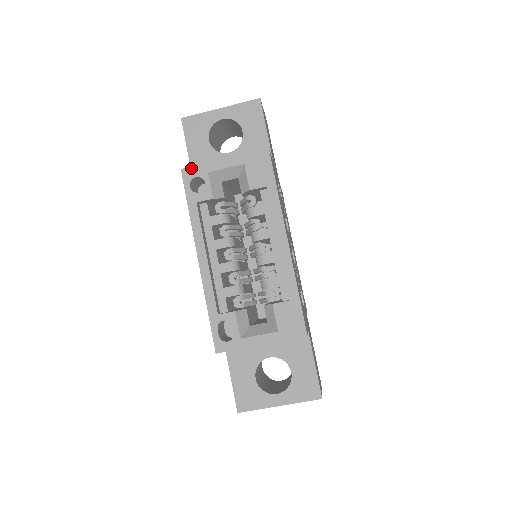
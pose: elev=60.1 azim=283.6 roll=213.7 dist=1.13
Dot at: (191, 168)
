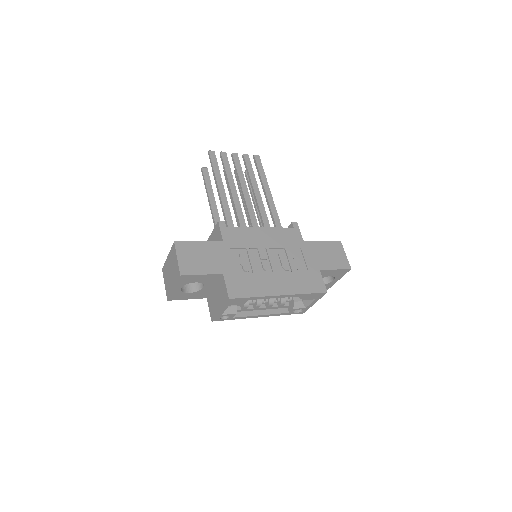
Dot at: (214, 319)
